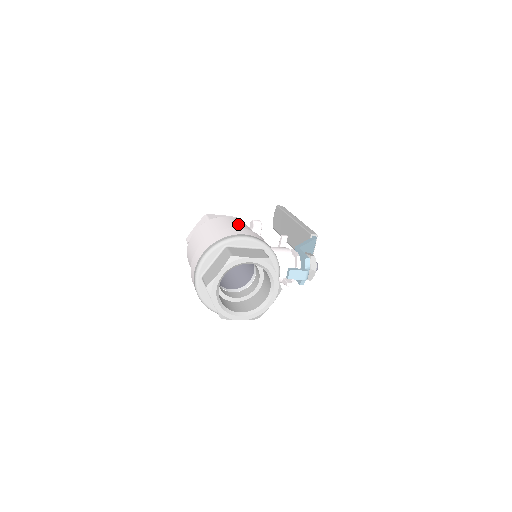
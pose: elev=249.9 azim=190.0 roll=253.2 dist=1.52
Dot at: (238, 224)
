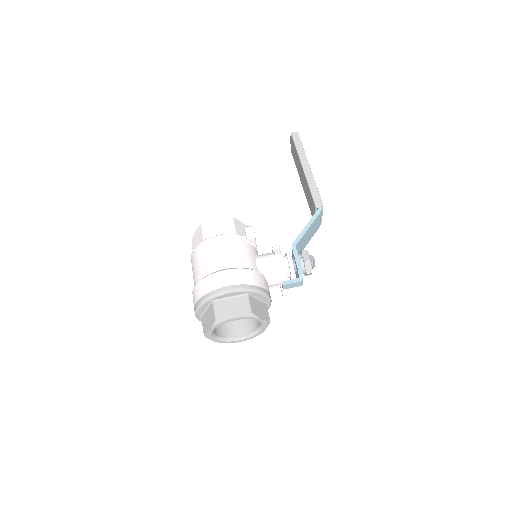
Dot at: (227, 252)
